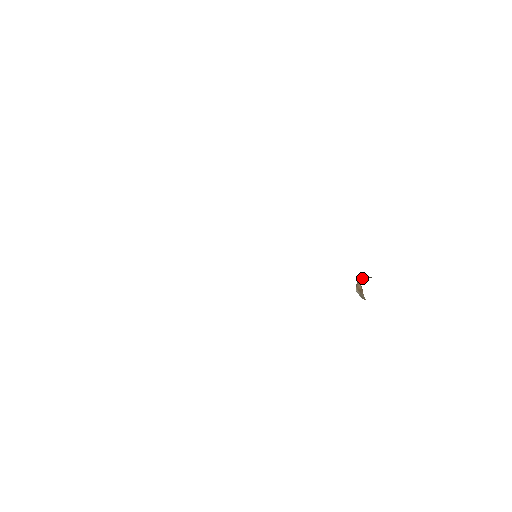
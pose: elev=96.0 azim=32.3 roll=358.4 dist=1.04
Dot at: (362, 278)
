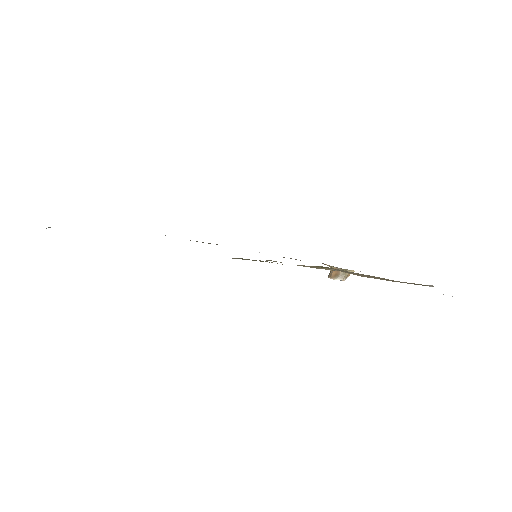
Dot at: (329, 274)
